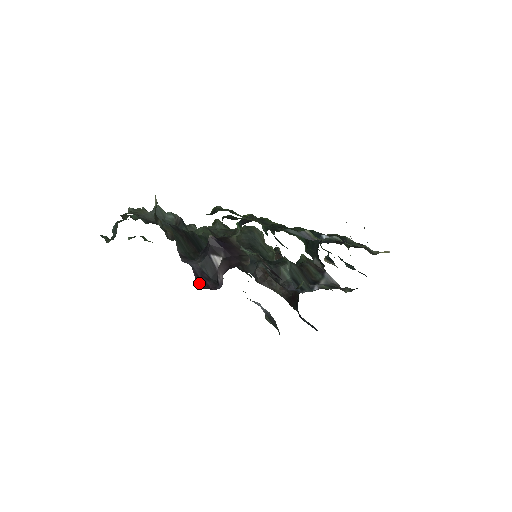
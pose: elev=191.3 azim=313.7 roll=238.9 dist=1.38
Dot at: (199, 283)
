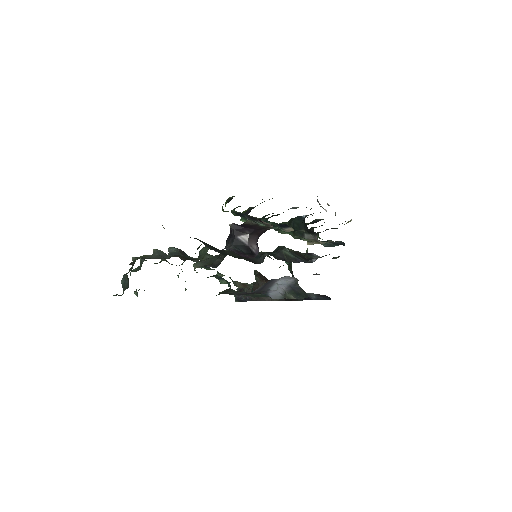
Dot at: occluded
